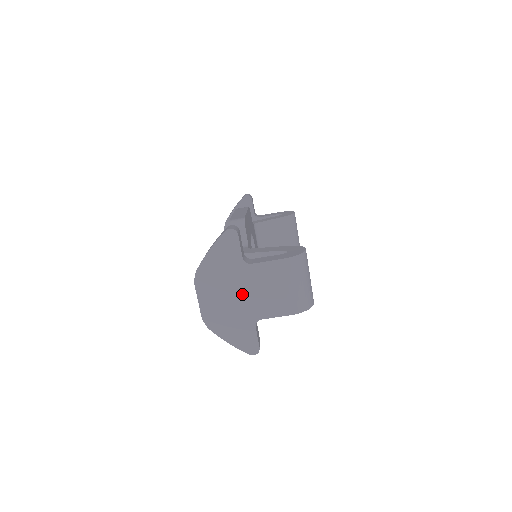
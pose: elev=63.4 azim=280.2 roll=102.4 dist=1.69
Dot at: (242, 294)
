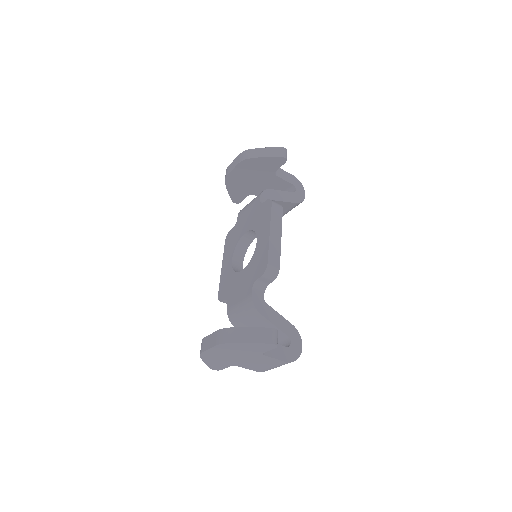
Dot at: (242, 358)
